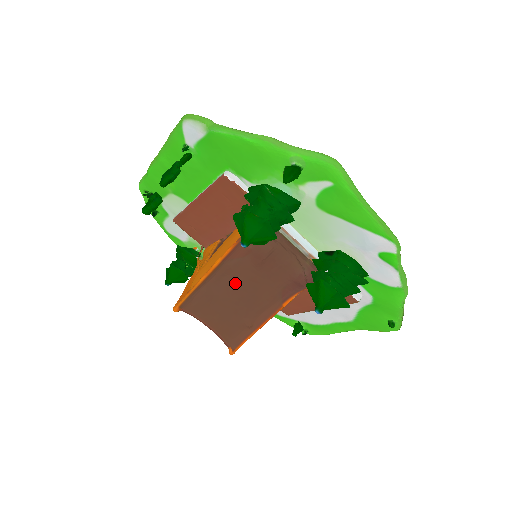
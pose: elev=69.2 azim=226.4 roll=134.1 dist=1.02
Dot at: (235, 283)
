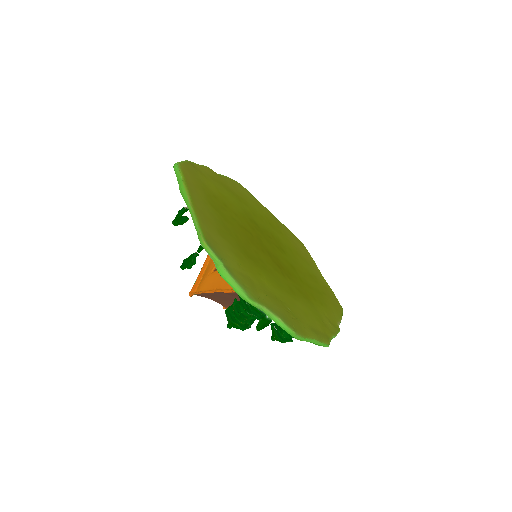
Dot at: (230, 296)
